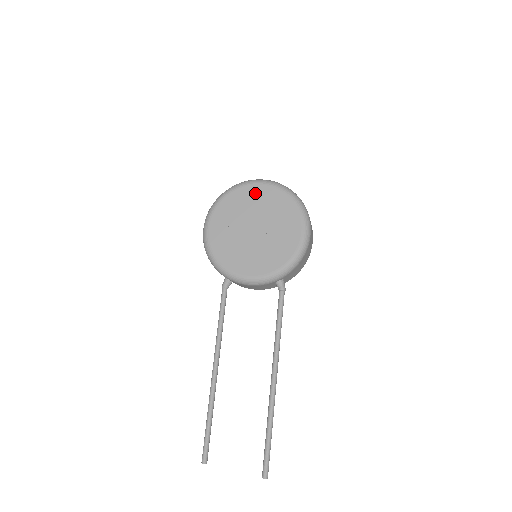
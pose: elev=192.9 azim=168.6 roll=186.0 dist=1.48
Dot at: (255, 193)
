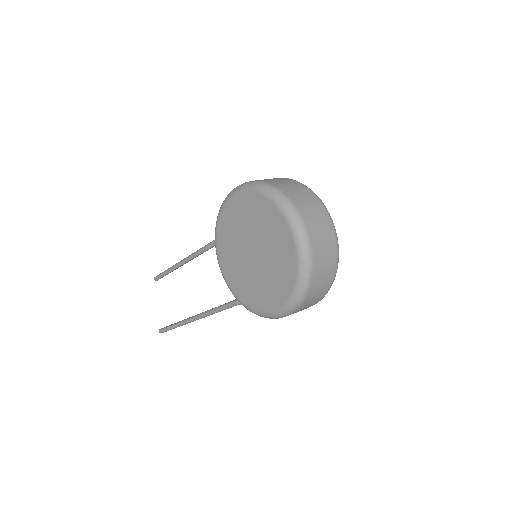
Dot at: (281, 233)
